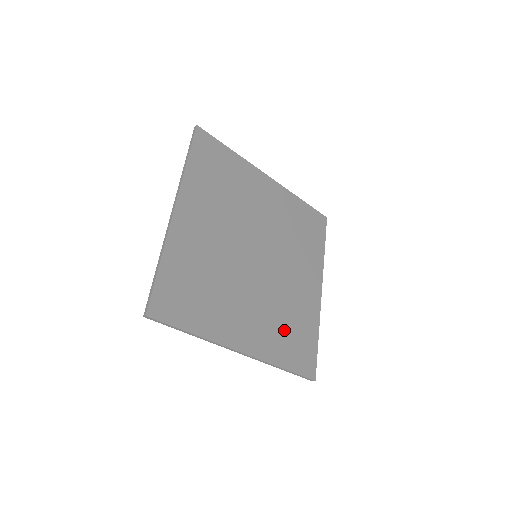
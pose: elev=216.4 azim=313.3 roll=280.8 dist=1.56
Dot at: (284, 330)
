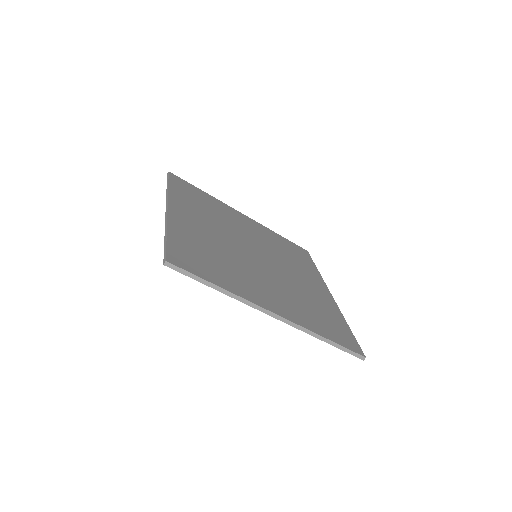
Dot at: (310, 310)
